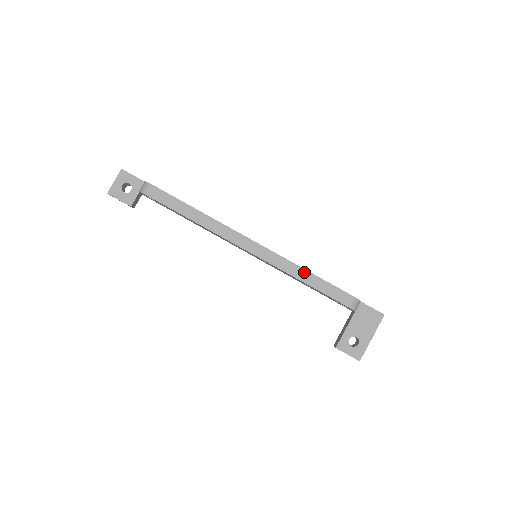
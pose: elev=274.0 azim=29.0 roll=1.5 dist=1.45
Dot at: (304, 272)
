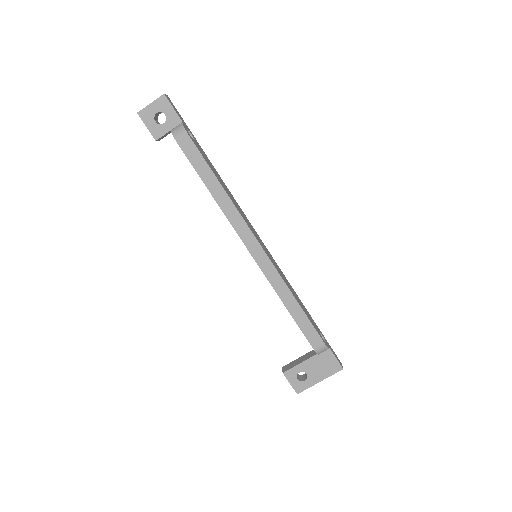
Dot at: (292, 299)
